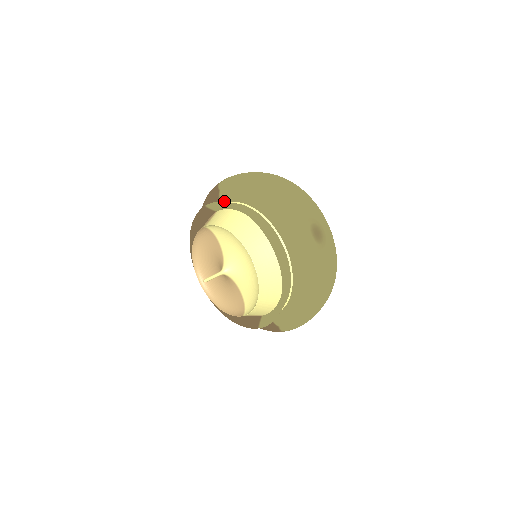
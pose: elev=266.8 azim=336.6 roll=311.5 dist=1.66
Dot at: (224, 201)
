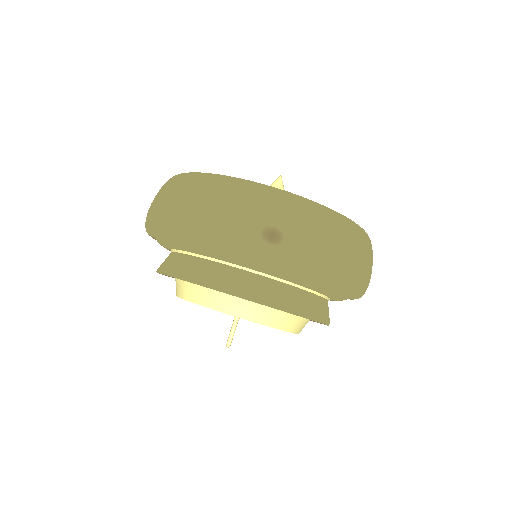
Dot at: occluded
